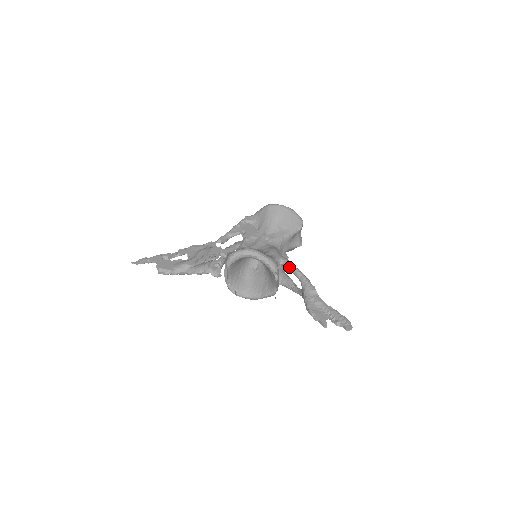
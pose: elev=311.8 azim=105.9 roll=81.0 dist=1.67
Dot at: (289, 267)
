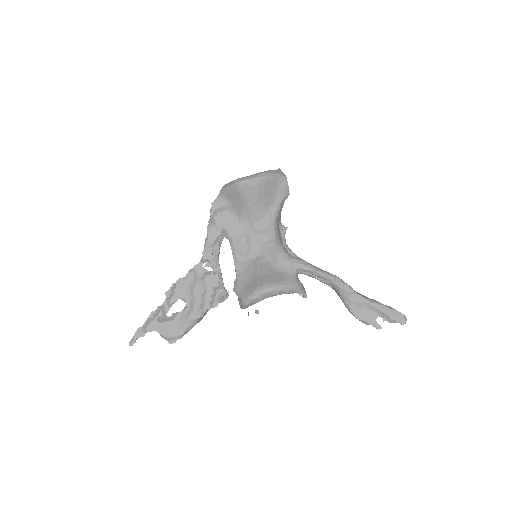
Dot at: occluded
